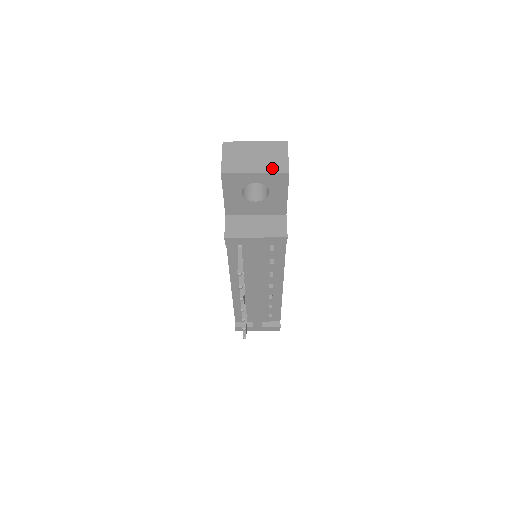
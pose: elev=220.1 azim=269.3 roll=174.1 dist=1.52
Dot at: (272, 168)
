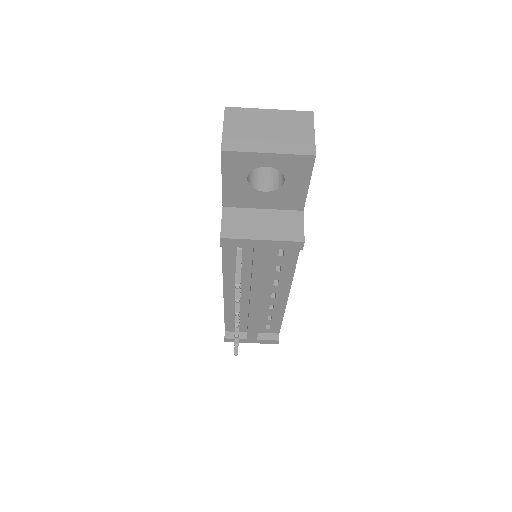
Dot at: (292, 148)
